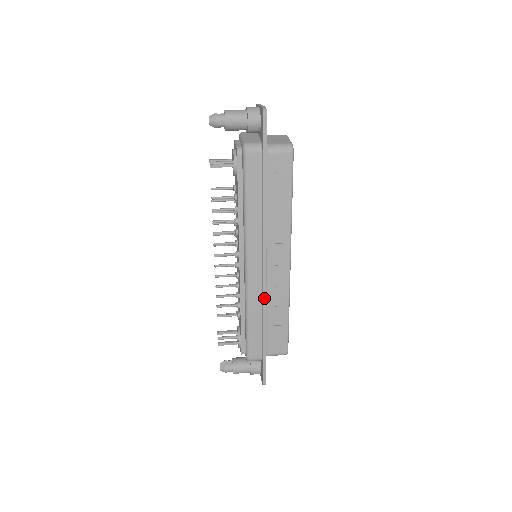
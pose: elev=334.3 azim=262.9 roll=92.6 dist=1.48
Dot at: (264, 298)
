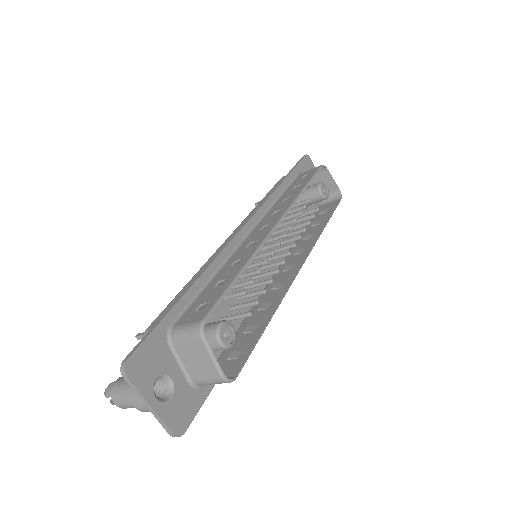
Dot at: (221, 250)
